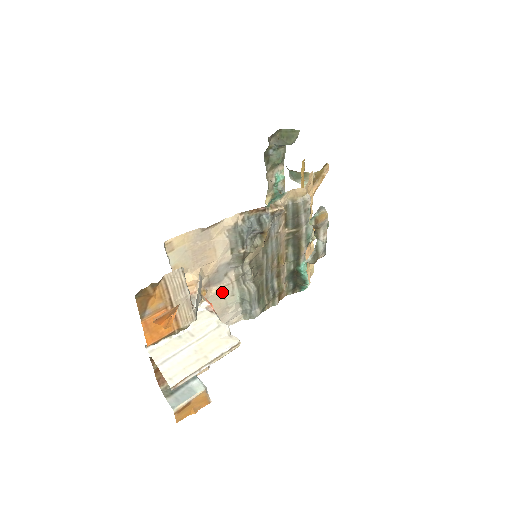
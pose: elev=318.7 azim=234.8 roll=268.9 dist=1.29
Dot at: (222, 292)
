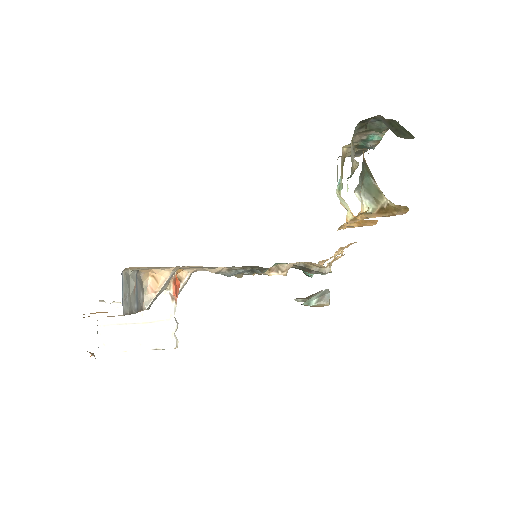
Dot at: (205, 267)
